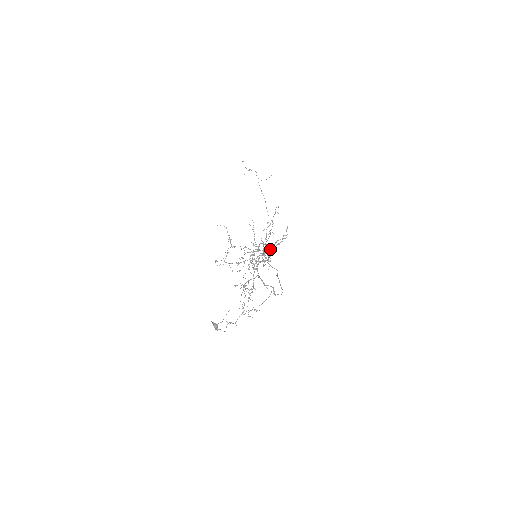
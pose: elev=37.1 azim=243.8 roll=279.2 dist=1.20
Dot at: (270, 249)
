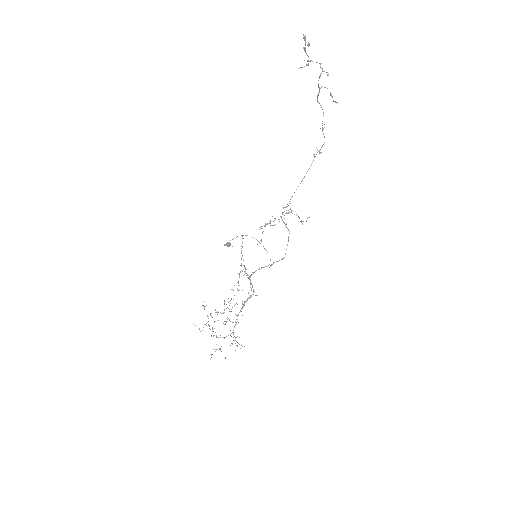
Dot at: occluded
